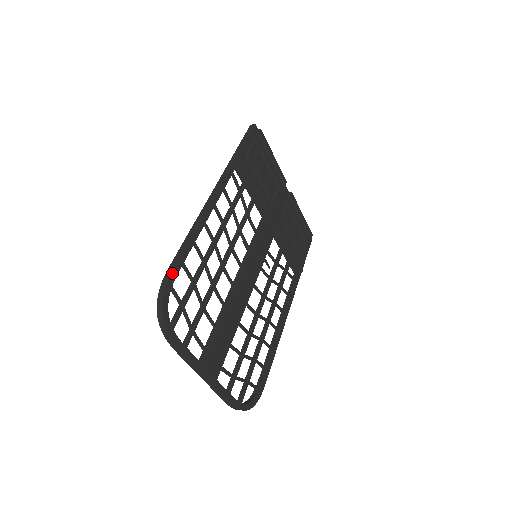
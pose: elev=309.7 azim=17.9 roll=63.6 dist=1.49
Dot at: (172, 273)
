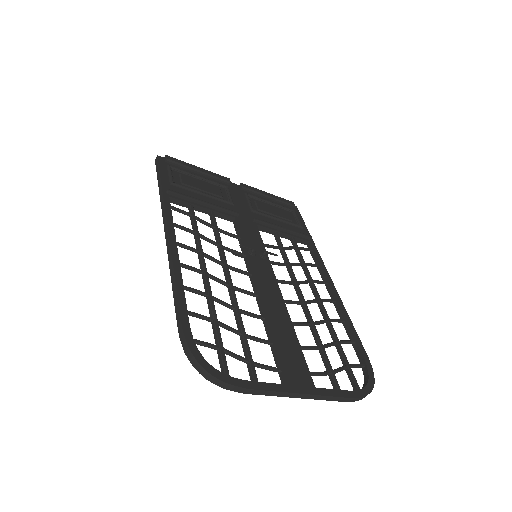
Dot at: (183, 328)
